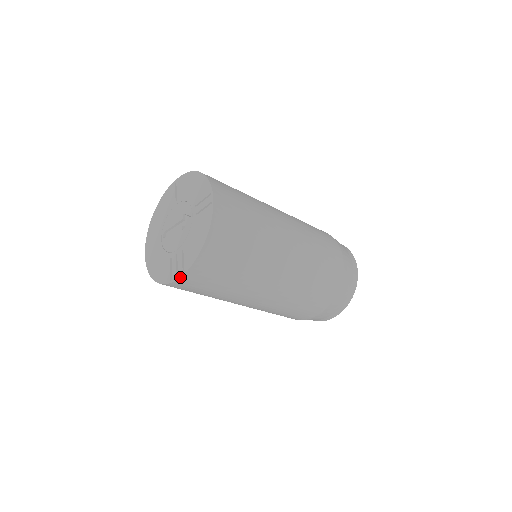
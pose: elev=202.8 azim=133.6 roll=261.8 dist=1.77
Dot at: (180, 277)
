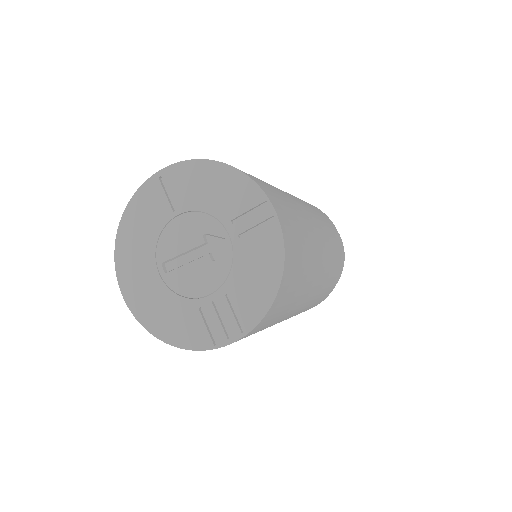
Dot at: occluded
